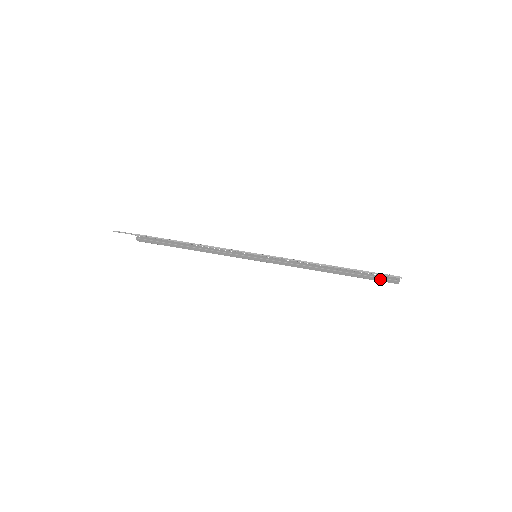
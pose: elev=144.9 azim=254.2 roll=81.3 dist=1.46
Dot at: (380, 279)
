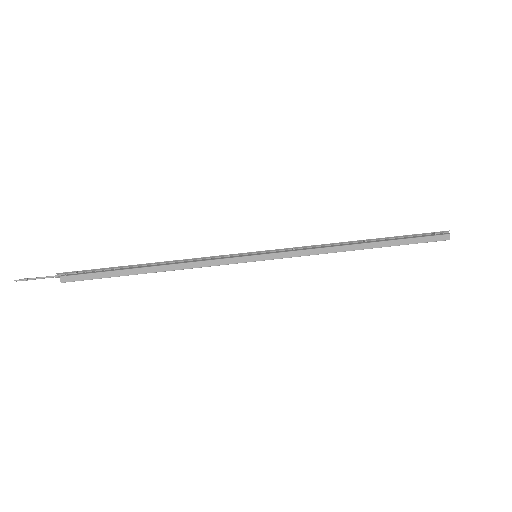
Dot at: (427, 239)
